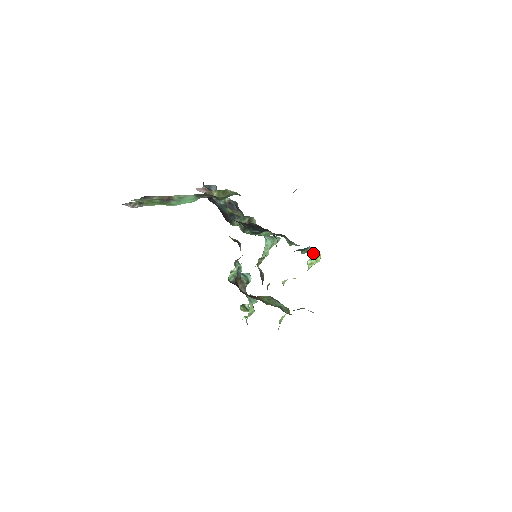
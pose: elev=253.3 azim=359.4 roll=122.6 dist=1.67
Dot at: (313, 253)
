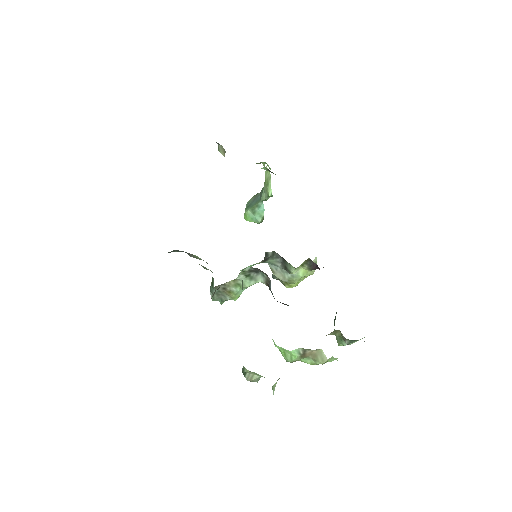
Dot at: occluded
